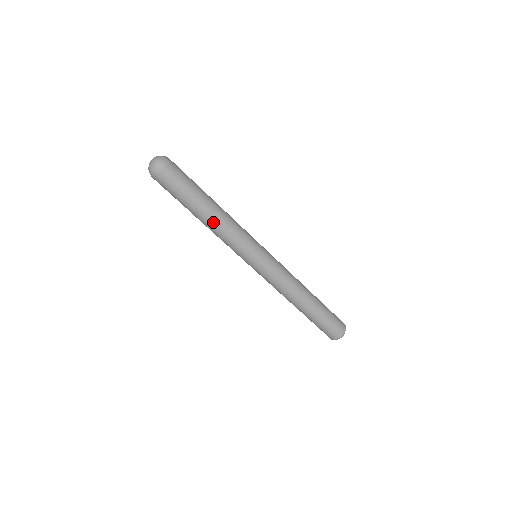
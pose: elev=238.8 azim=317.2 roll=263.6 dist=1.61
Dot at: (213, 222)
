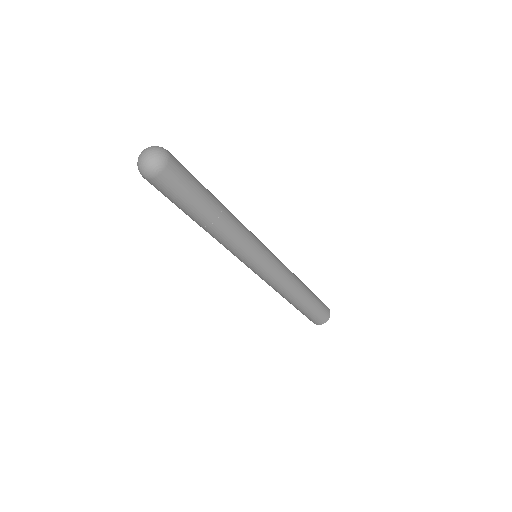
Dot at: (223, 226)
